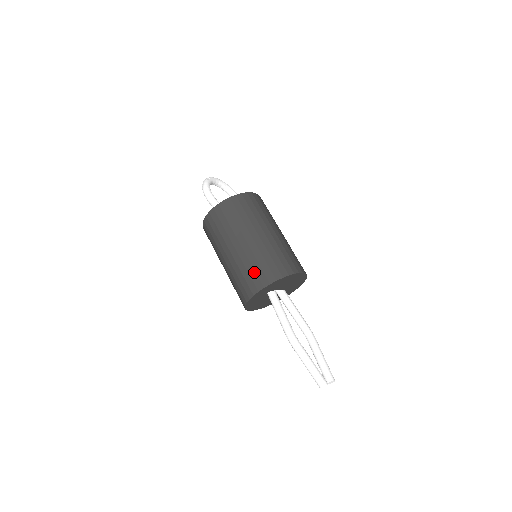
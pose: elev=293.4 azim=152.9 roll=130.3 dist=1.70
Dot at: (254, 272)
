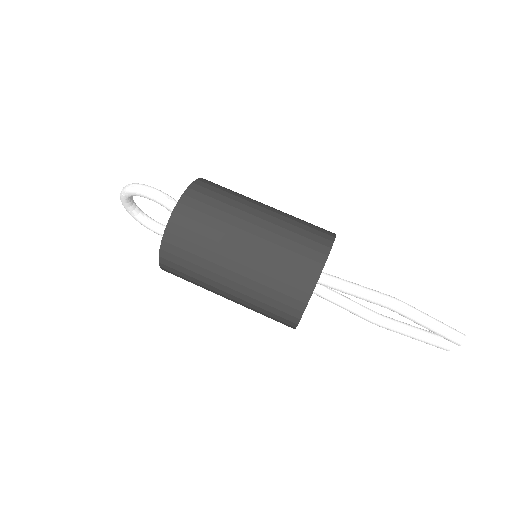
Dot at: (304, 238)
